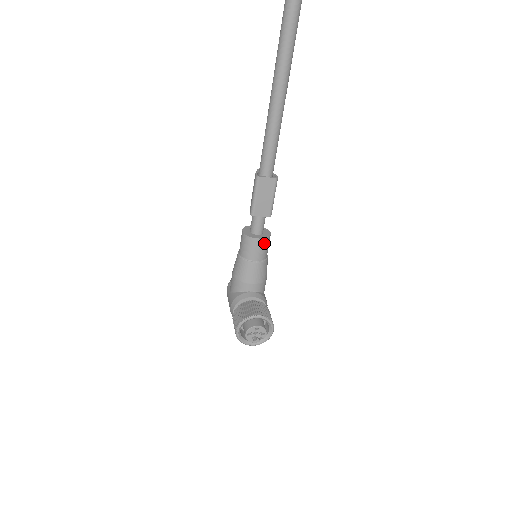
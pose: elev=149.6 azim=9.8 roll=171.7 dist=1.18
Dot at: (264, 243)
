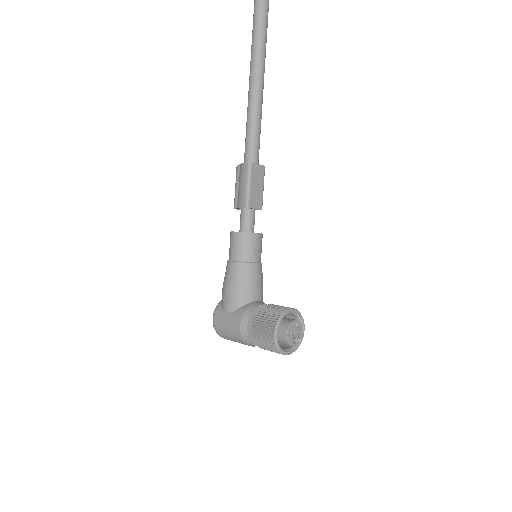
Dot at: (261, 240)
